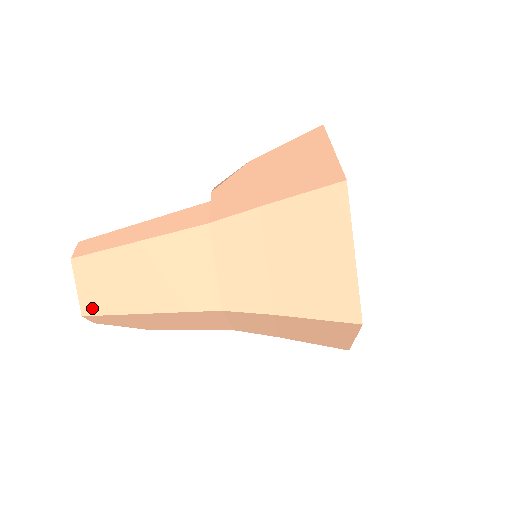
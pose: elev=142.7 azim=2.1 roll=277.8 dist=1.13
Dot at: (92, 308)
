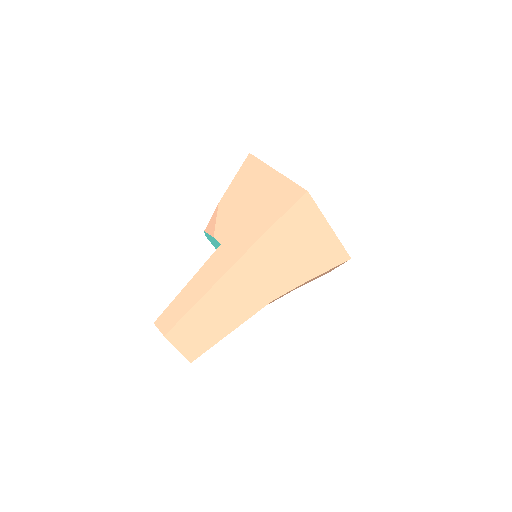
Dot at: (195, 354)
